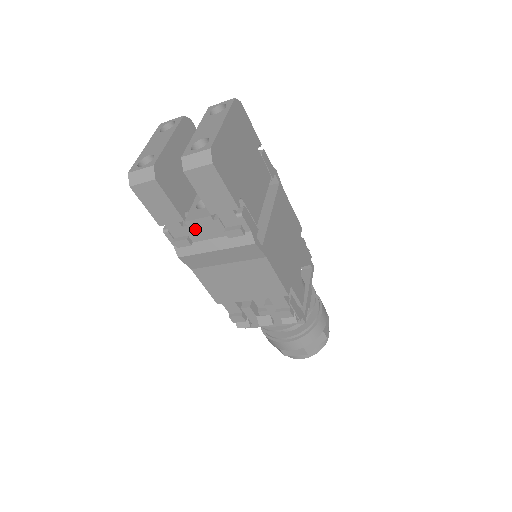
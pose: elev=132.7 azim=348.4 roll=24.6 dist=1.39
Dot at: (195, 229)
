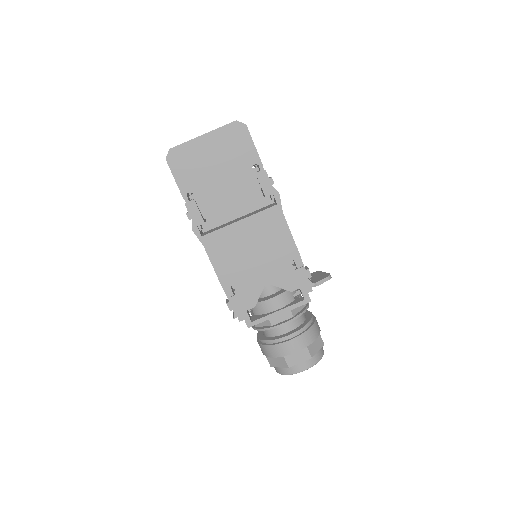
Dot at: occluded
